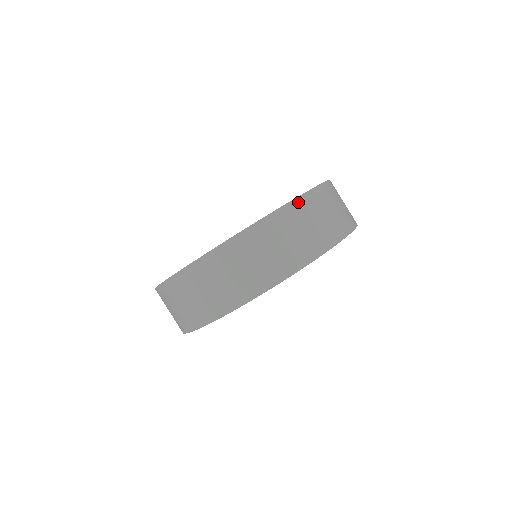
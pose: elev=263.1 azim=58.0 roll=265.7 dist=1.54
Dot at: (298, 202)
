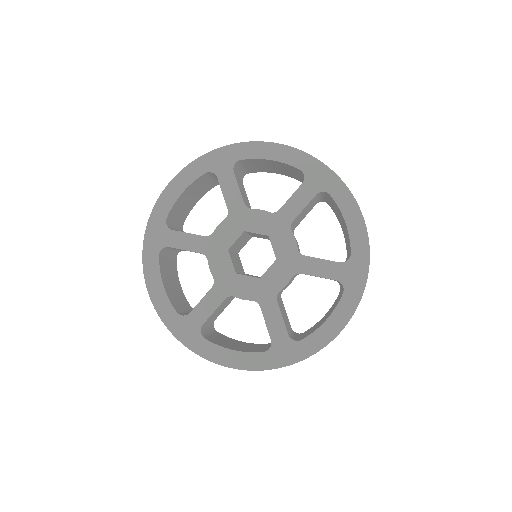
Dot at: occluded
